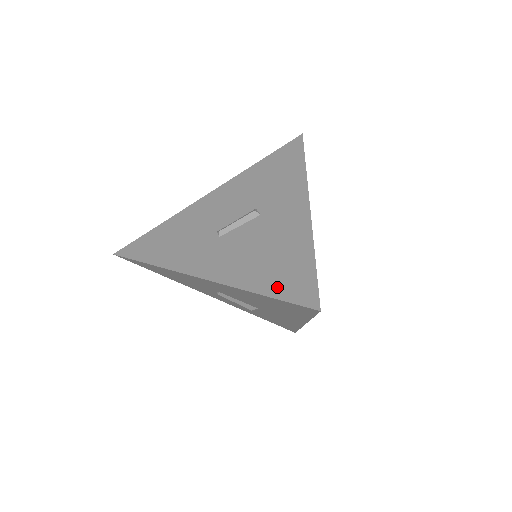
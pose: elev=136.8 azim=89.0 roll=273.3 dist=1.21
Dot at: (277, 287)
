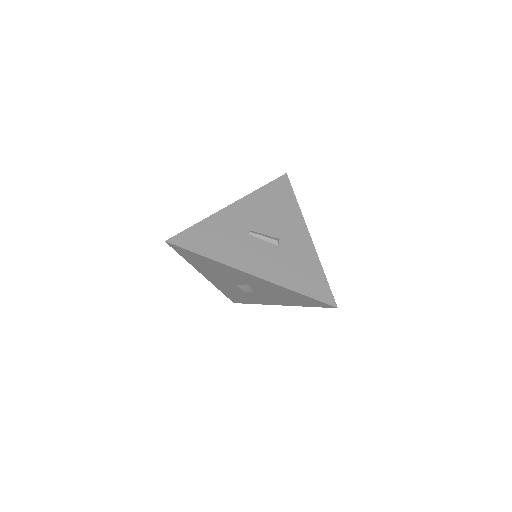
Dot at: occluded
